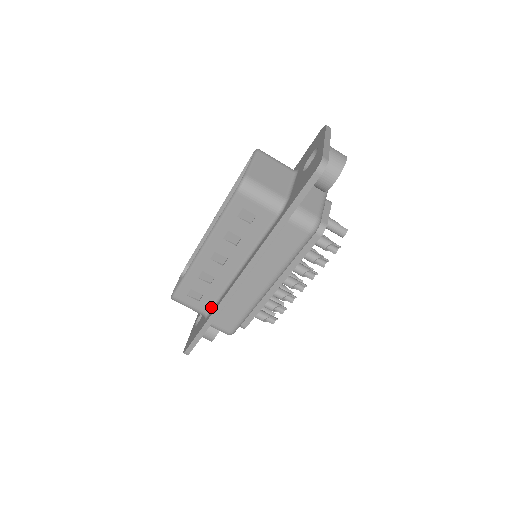
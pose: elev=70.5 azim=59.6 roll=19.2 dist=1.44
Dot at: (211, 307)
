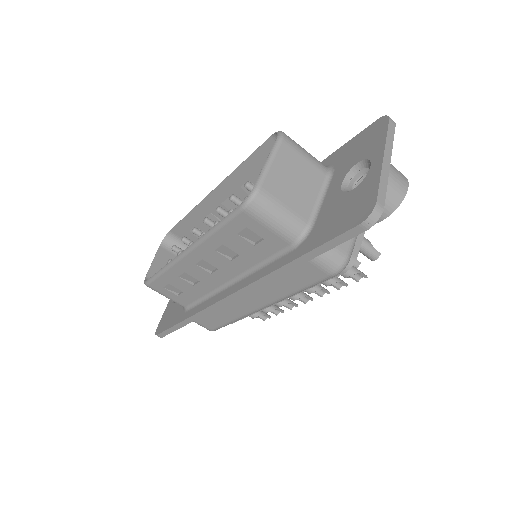
Dot at: (192, 303)
